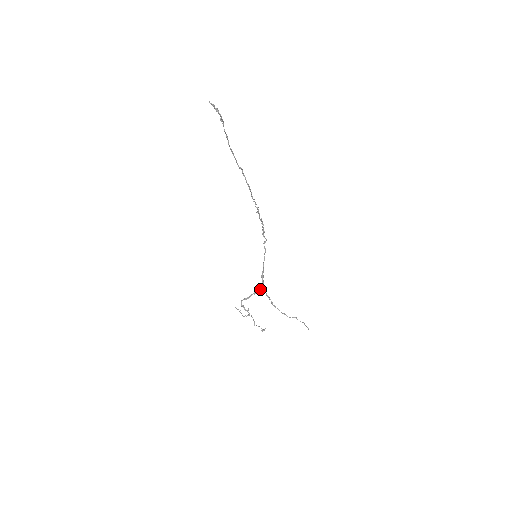
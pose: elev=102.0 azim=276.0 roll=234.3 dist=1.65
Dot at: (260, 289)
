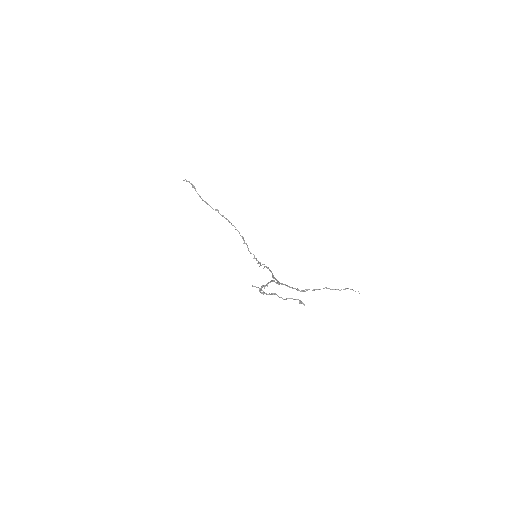
Dot at: occluded
